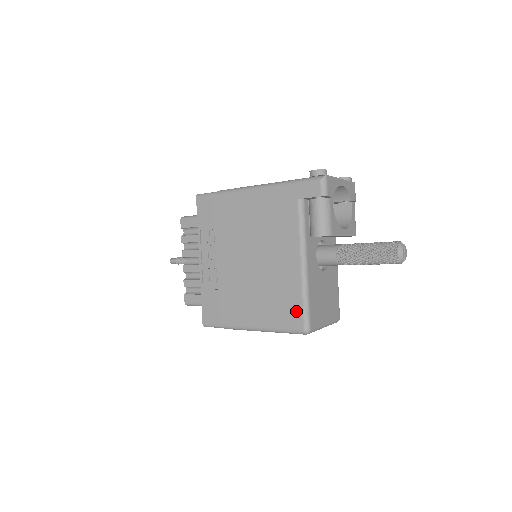
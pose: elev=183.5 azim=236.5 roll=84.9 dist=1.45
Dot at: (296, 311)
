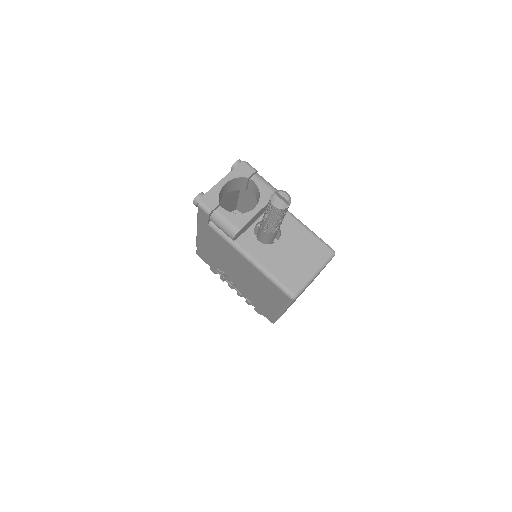
Dot at: (276, 290)
